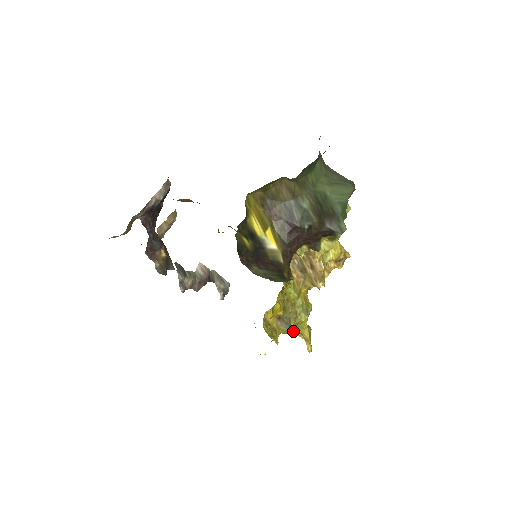
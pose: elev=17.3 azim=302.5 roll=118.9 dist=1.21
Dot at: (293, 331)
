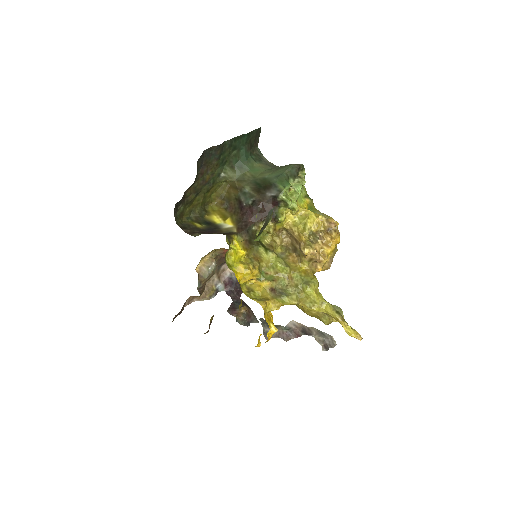
Dot at: (309, 309)
